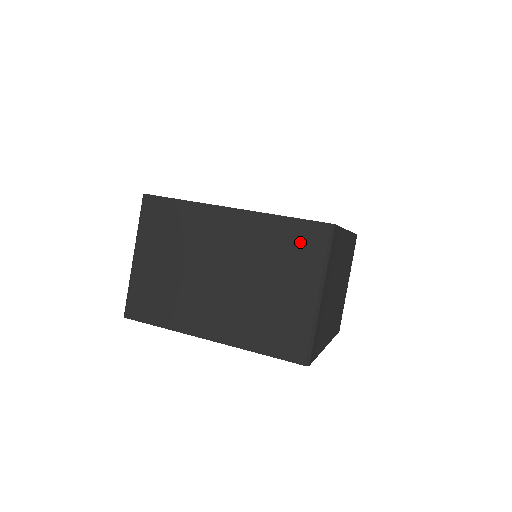
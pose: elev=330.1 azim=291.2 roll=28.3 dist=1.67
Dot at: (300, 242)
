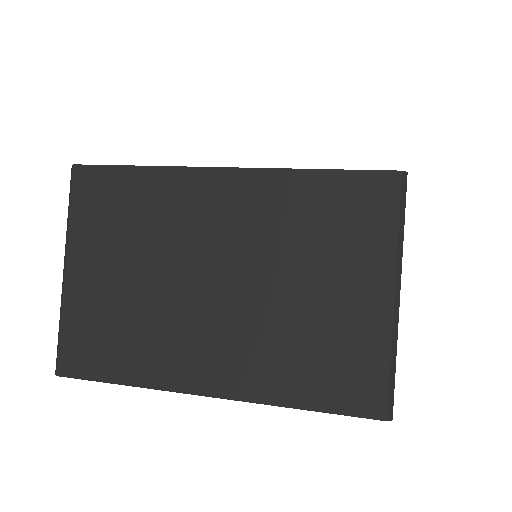
Dot at: (351, 209)
